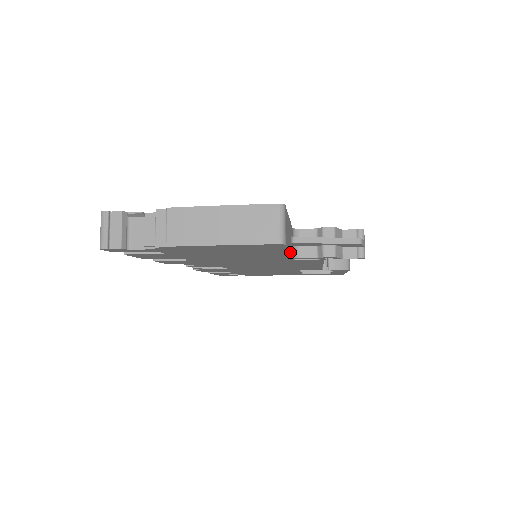
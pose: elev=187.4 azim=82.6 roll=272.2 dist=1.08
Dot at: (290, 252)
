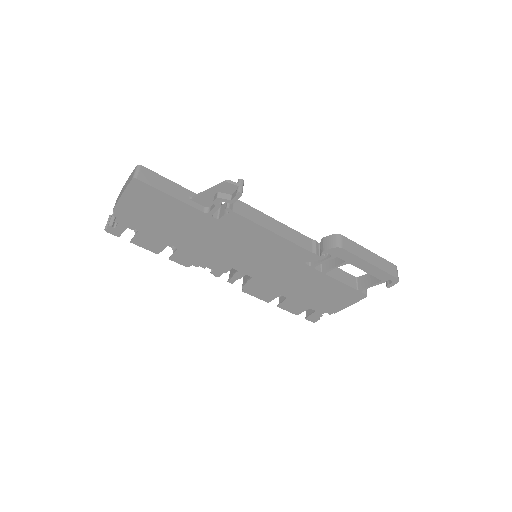
Dot at: (177, 199)
